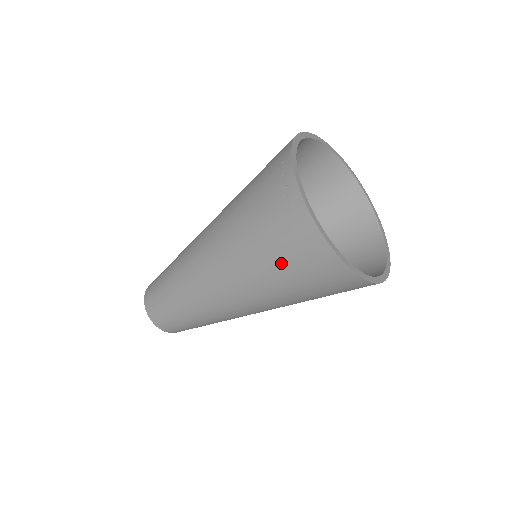
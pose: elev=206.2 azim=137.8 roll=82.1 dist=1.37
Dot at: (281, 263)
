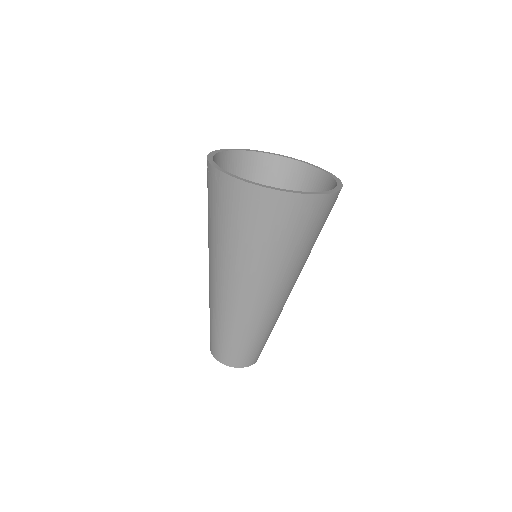
Dot at: (239, 225)
